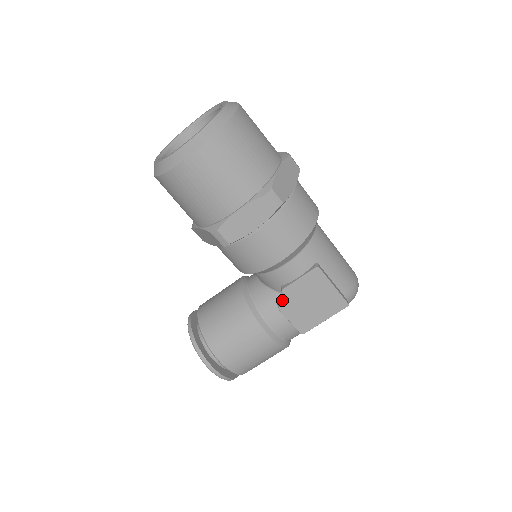
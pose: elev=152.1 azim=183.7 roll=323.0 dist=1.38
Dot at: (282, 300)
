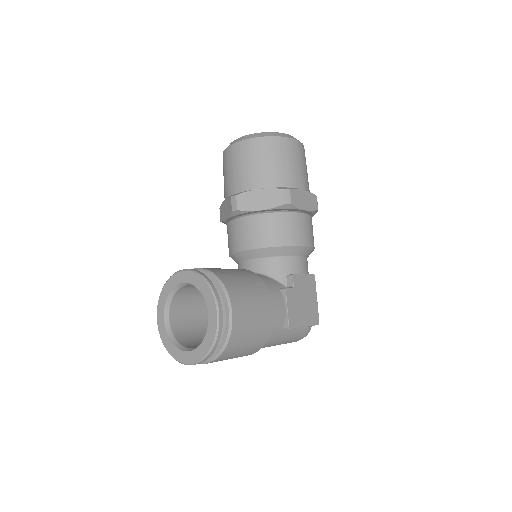
Dot at: (284, 287)
